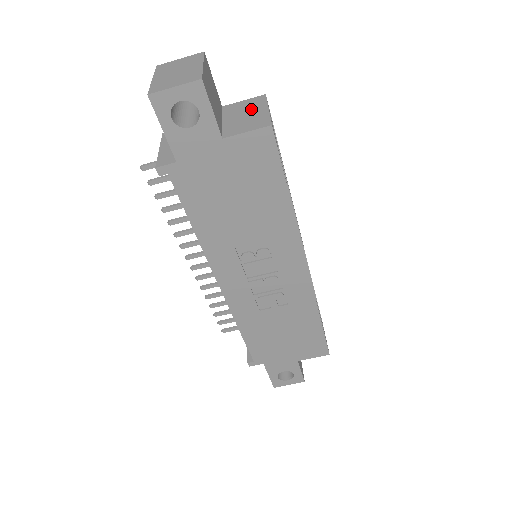
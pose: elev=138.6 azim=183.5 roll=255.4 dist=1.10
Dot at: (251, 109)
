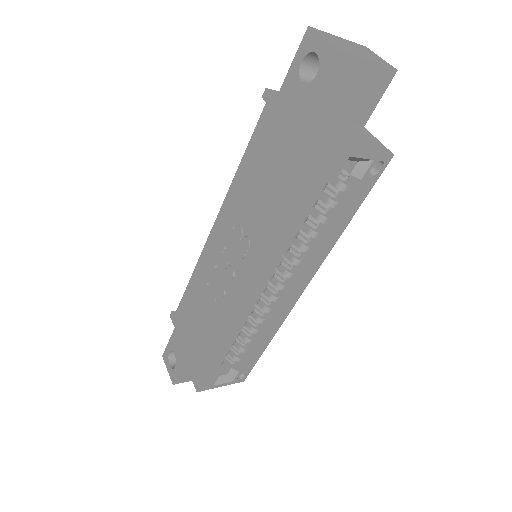
Dot at: (363, 140)
